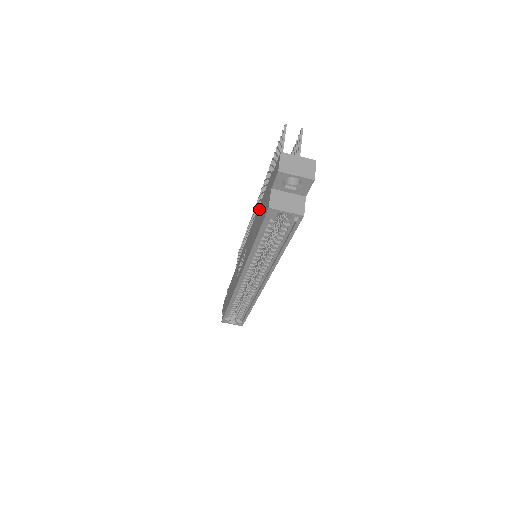
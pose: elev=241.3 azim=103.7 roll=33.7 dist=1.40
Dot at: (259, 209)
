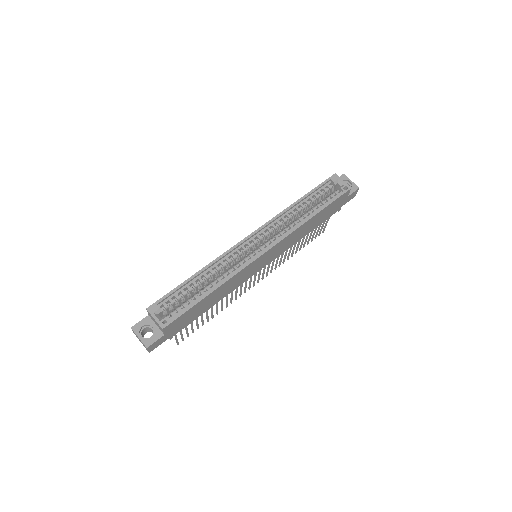
Dot at: occluded
